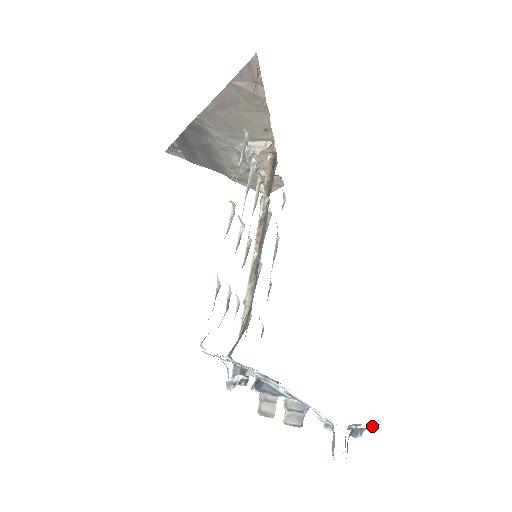
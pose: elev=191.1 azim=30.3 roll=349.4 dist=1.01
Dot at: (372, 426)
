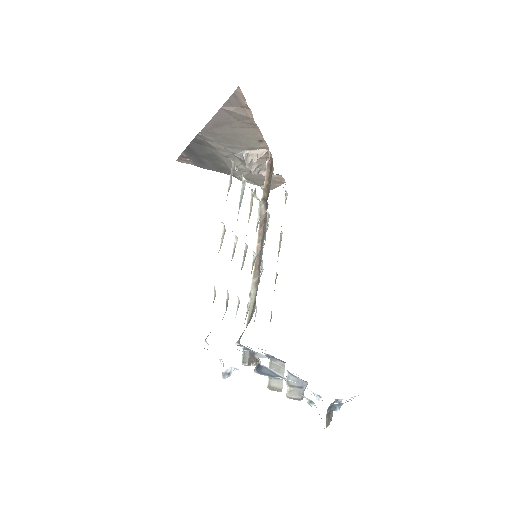
Dot at: (348, 401)
